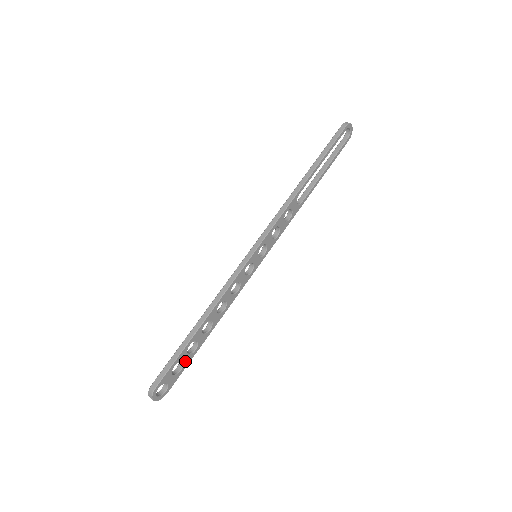
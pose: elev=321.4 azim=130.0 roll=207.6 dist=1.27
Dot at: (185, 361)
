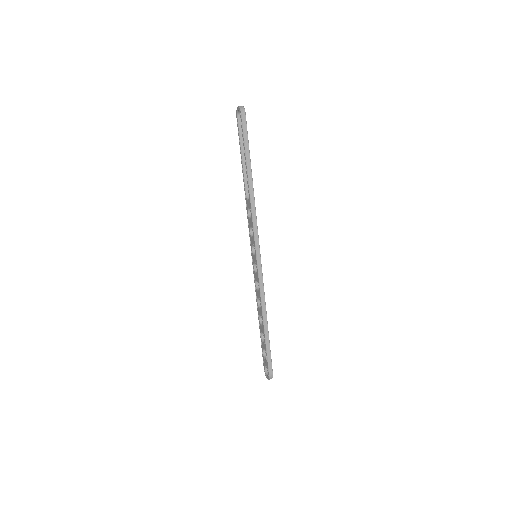
Dot at: occluded
